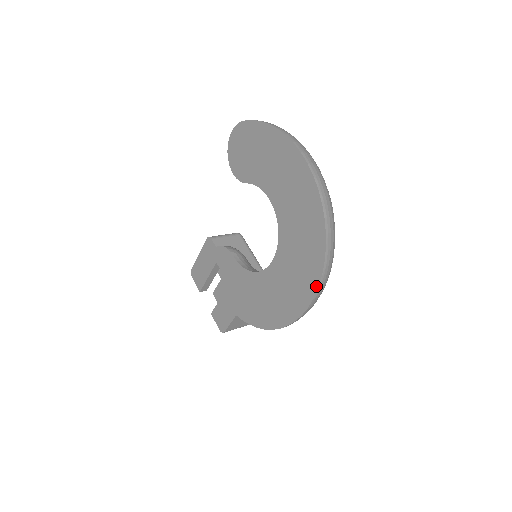
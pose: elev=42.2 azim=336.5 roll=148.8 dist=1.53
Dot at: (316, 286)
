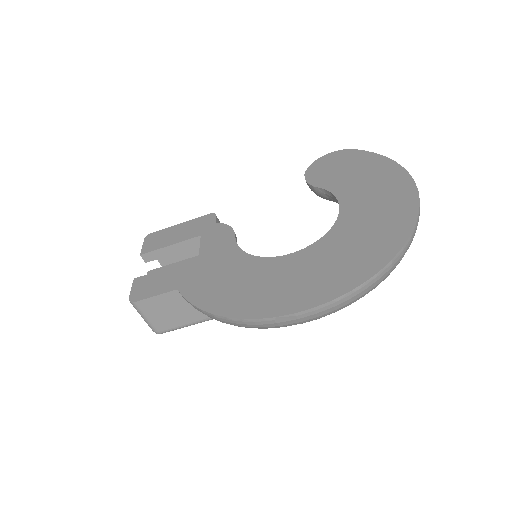
Dot at: (348, 289)
